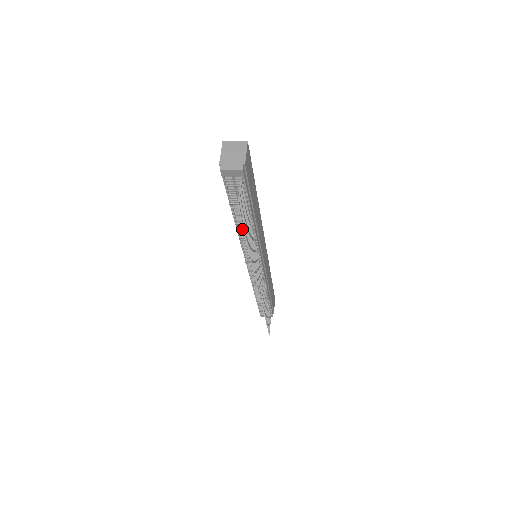
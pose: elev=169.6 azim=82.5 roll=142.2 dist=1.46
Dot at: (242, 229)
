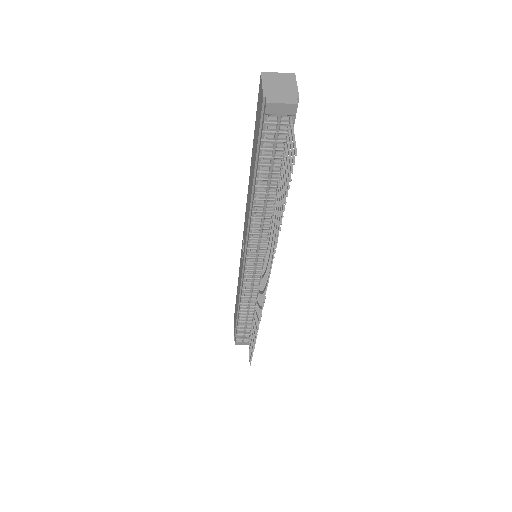
Dot at: (259, 209)
